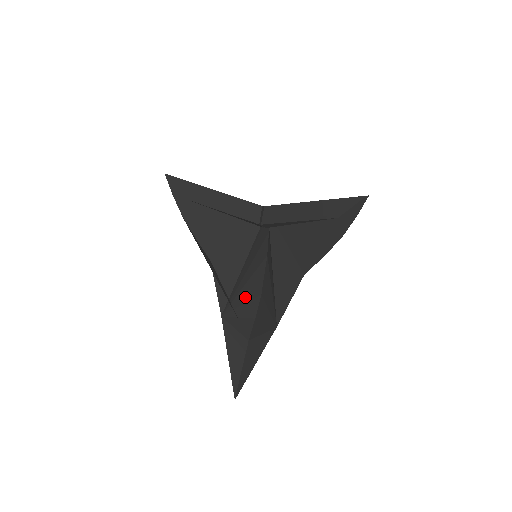
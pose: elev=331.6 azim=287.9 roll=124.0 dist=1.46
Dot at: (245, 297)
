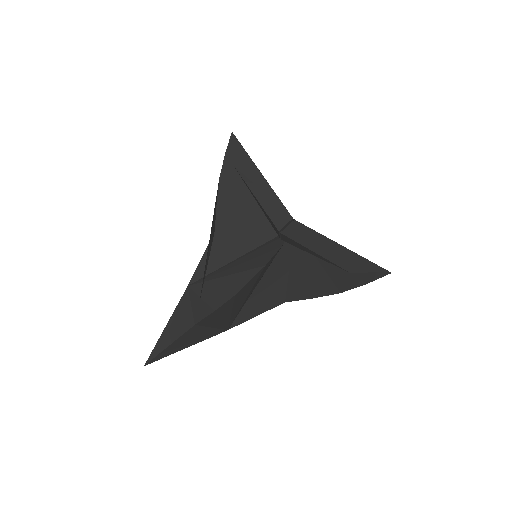
Dot at: (220, 286)
